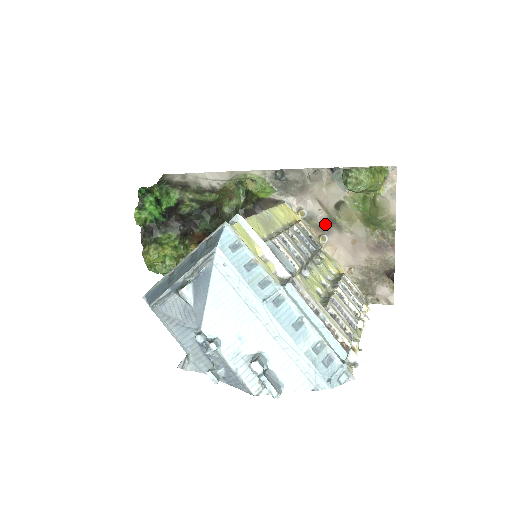
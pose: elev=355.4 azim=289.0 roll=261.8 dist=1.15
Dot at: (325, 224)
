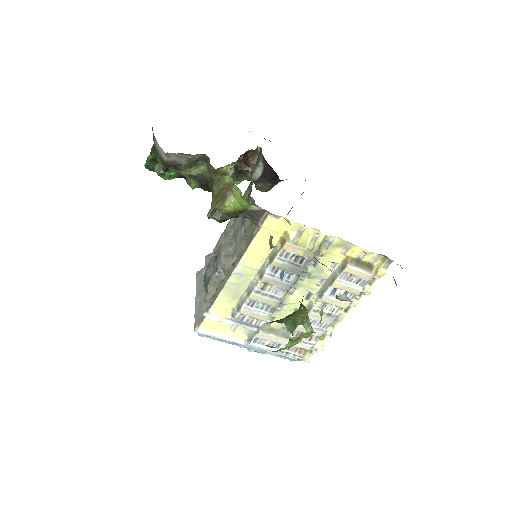
Dot at: occluded
